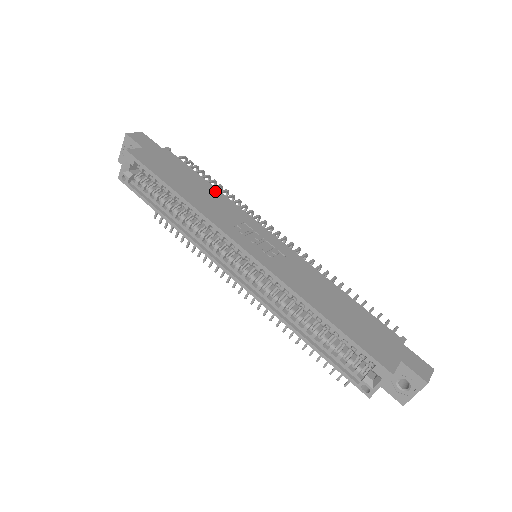
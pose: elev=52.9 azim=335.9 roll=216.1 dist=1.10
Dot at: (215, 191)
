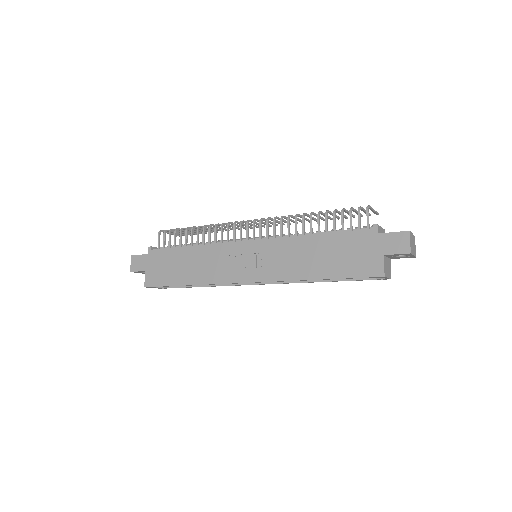
Dot at: (196, 250)
